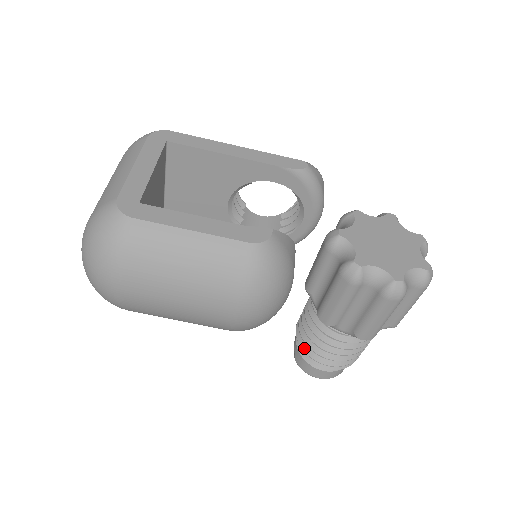
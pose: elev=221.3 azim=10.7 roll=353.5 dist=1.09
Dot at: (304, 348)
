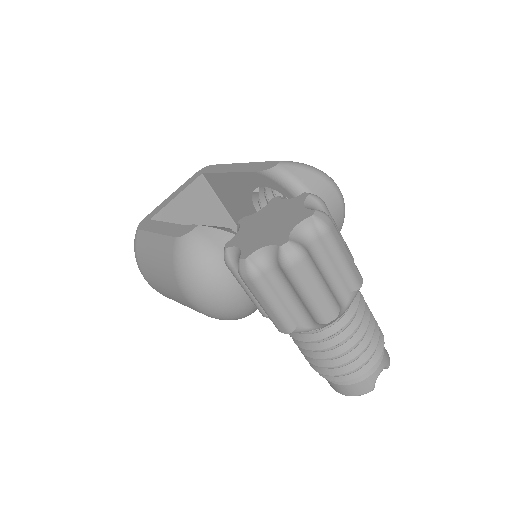
Dot at: occluded
